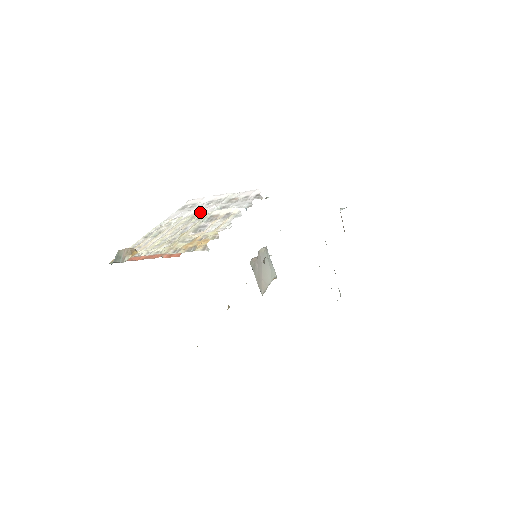
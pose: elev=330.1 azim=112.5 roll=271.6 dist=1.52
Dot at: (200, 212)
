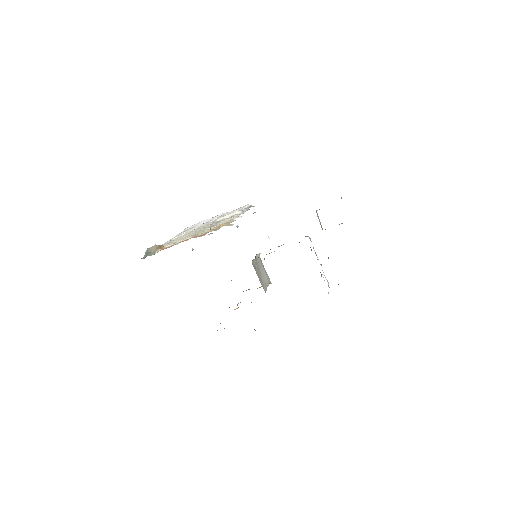
Dot at: (204, 224)
